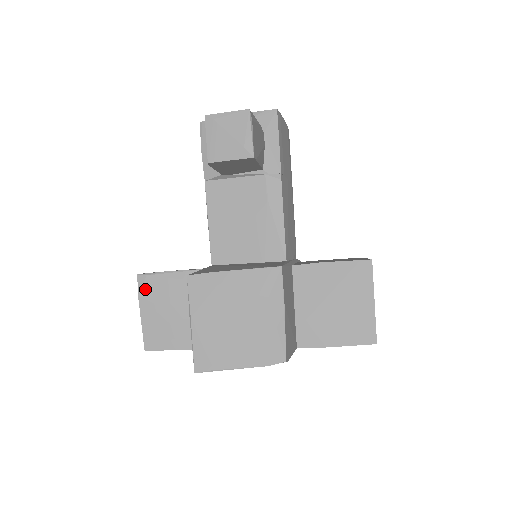
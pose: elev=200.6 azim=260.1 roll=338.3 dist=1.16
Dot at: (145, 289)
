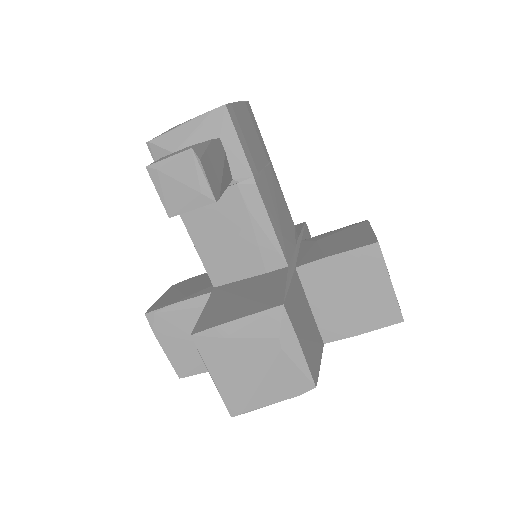
Dot at: (158, 326)
